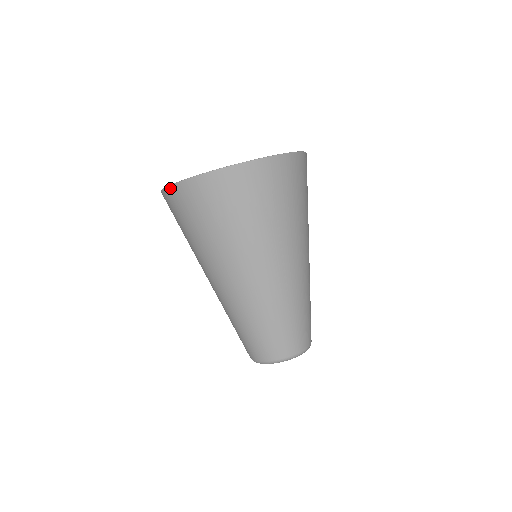
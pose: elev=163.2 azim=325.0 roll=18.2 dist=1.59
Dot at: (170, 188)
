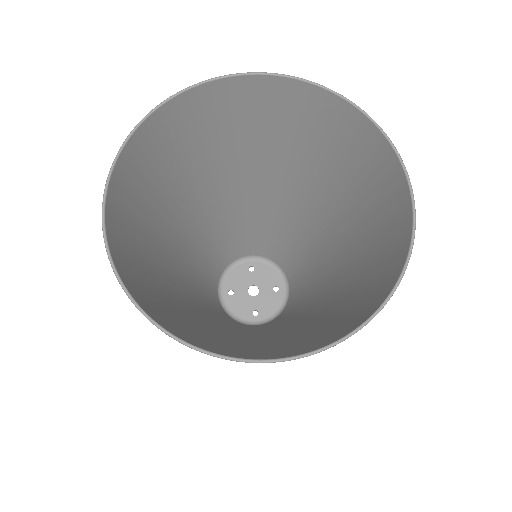
Dot at: (109, 178)
